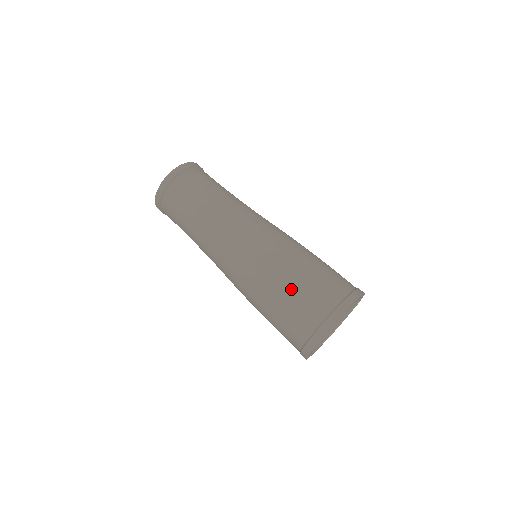
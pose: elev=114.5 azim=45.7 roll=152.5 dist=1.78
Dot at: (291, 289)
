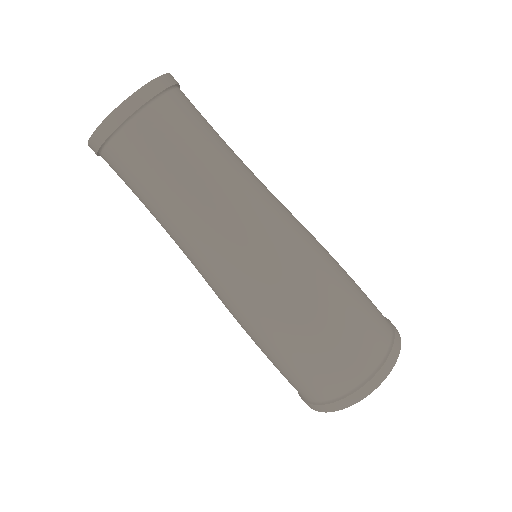
Dot at: (283, 360)
